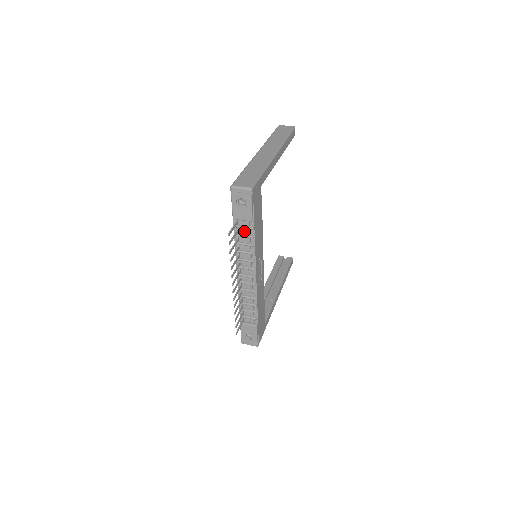
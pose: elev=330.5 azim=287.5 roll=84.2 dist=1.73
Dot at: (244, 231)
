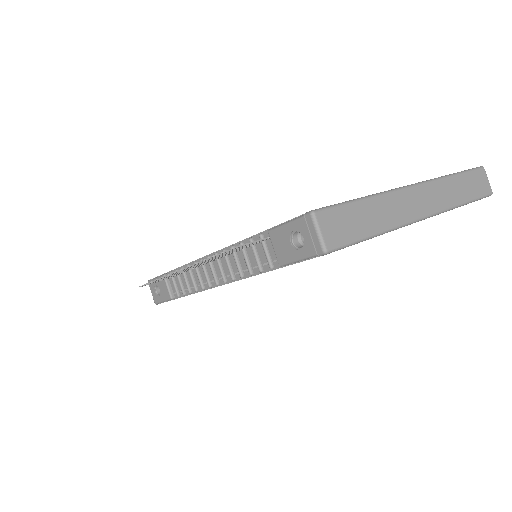
Dot at: (262, 253)
